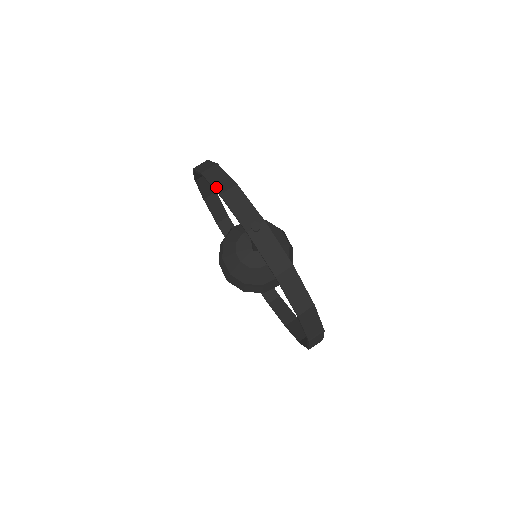
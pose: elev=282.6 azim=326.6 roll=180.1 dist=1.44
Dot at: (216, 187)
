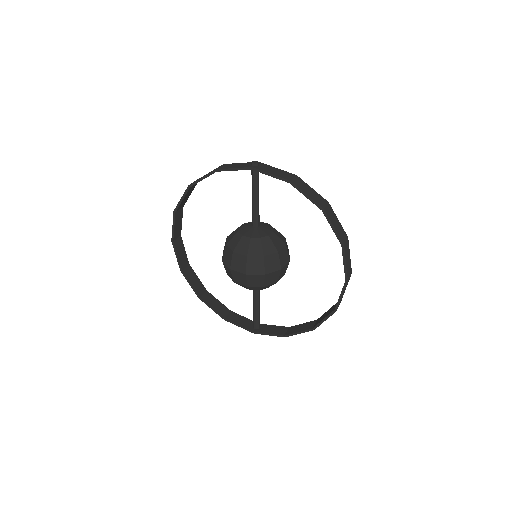
Dot at: (208, 173)
